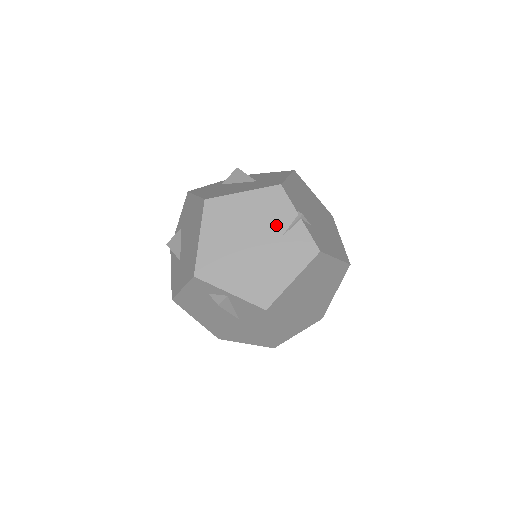
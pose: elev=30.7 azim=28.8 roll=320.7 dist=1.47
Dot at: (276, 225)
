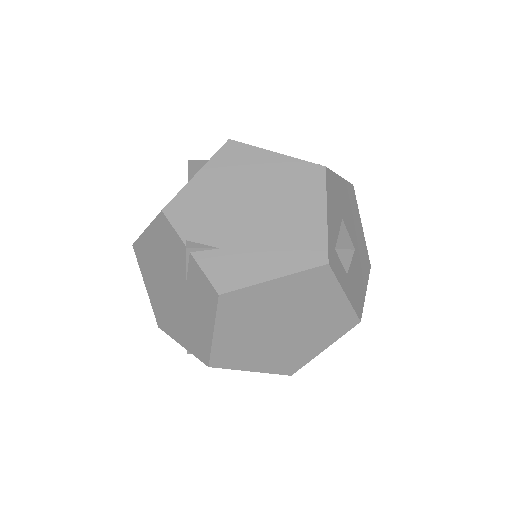
Dot at: (178, 265)
